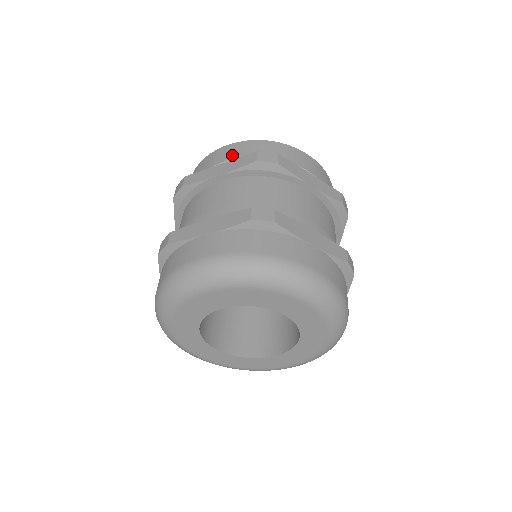
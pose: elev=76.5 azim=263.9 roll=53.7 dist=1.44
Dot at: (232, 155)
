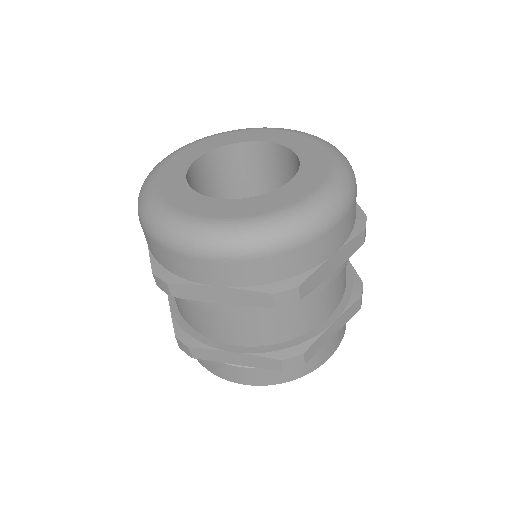
Dot at: occluded
